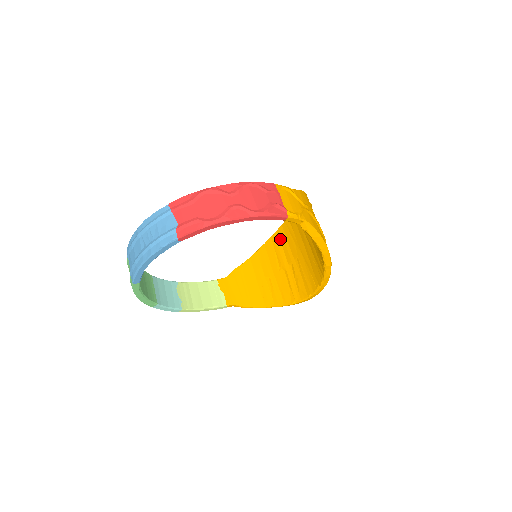
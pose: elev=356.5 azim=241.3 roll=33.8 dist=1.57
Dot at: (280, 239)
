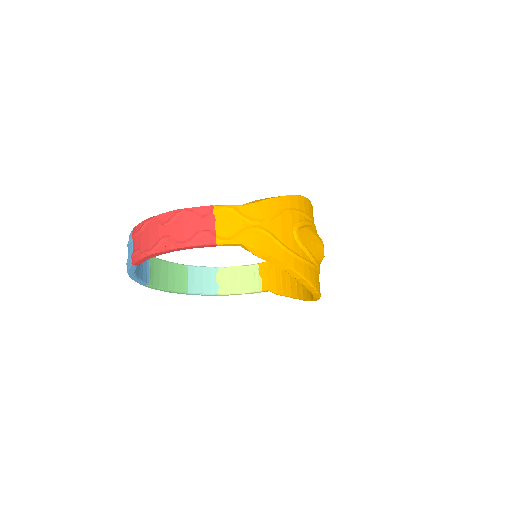
Dot at: occluded
